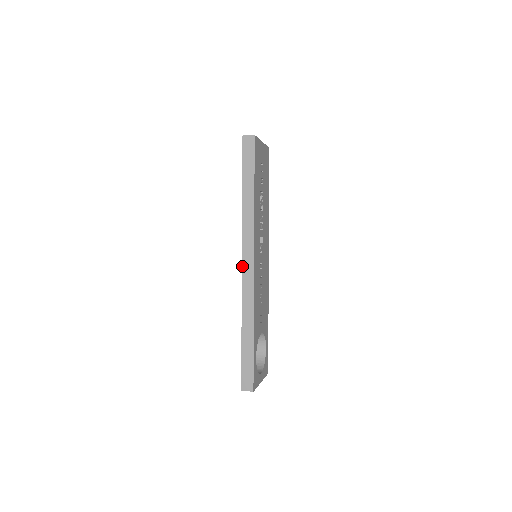
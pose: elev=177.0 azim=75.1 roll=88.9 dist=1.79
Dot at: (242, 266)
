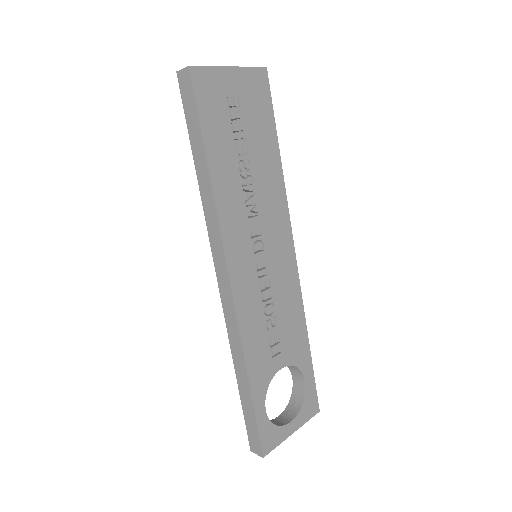
Dot at: (218, 282)
